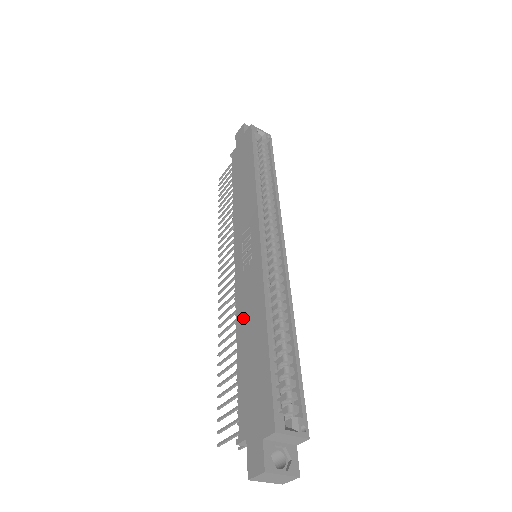
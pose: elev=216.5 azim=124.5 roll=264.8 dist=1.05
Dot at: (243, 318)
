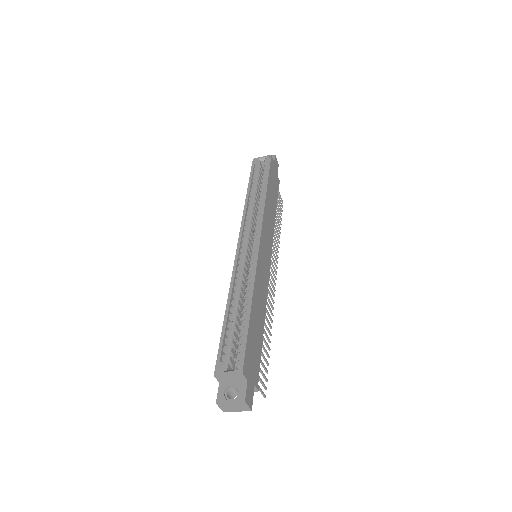
Dot at: occluded
